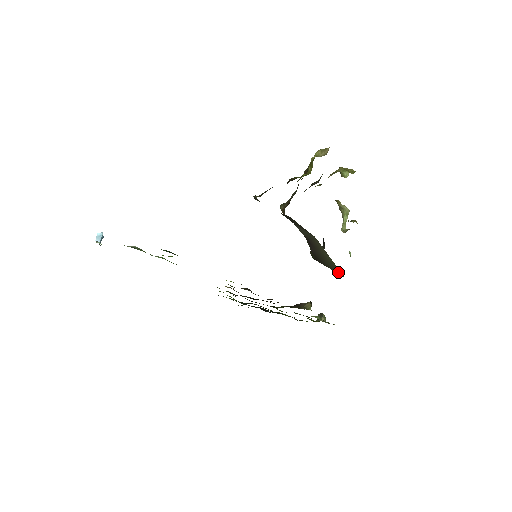
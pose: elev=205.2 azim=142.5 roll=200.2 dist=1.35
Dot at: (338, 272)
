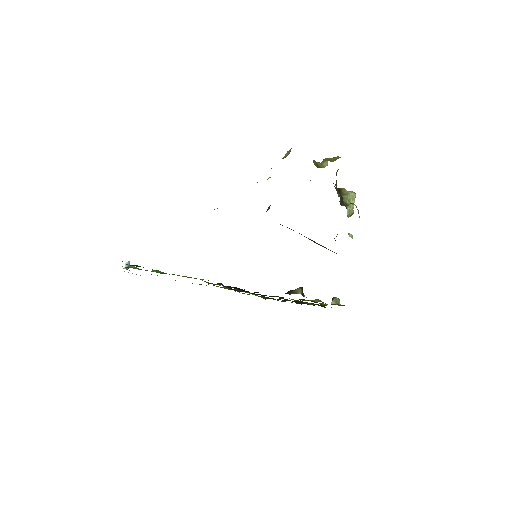
Dot at: occluded
